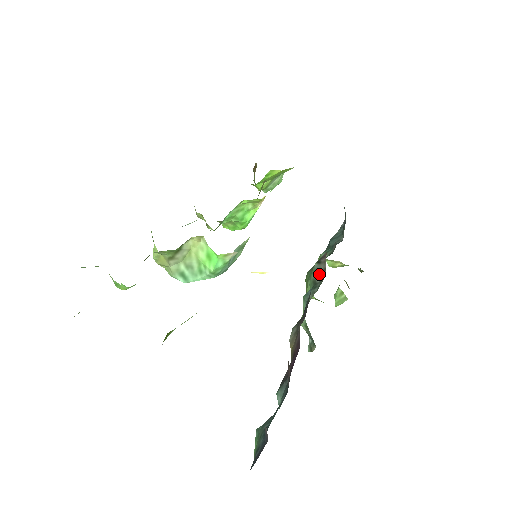
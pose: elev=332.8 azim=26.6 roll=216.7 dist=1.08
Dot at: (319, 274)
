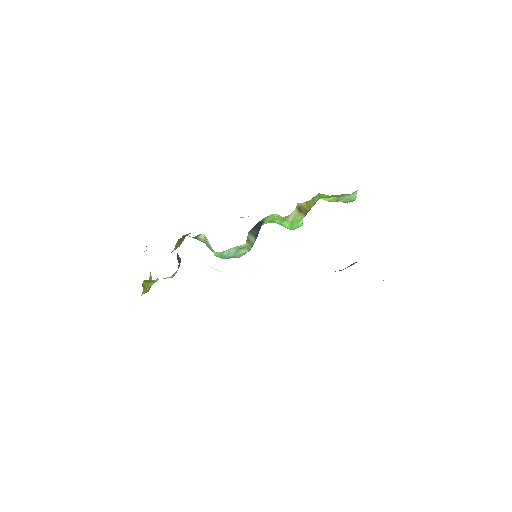
Dot at: occluded
